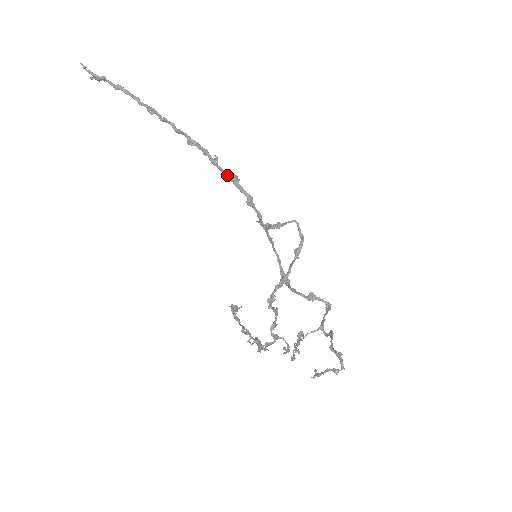
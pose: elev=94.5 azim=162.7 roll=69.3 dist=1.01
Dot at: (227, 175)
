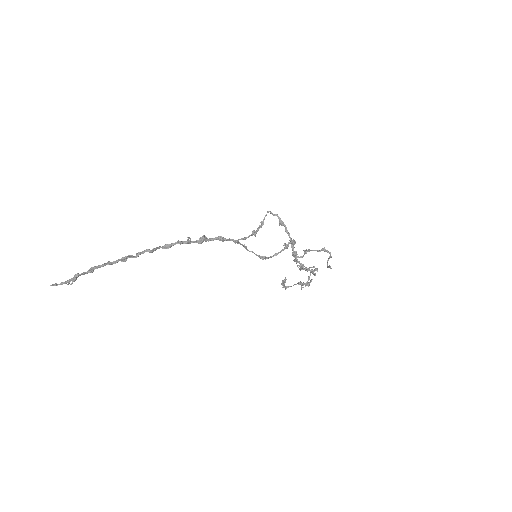
Dot at: (200, 241)
